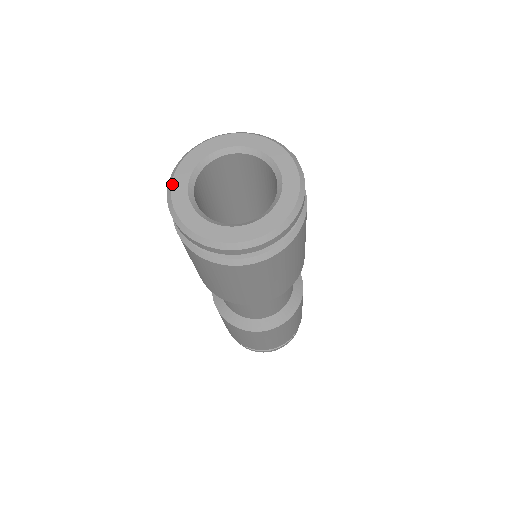
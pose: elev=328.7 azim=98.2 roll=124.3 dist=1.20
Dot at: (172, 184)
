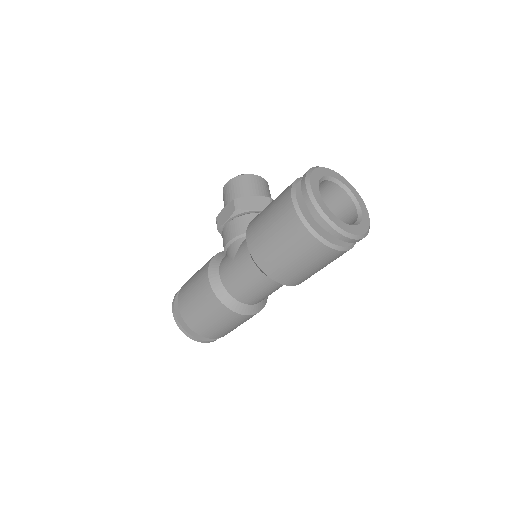
Dot at: (312, 190)
